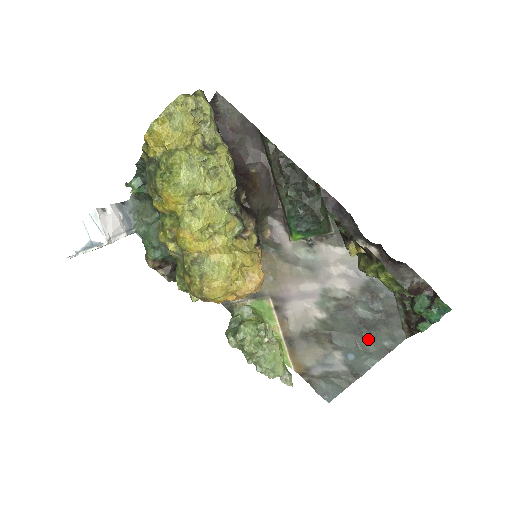
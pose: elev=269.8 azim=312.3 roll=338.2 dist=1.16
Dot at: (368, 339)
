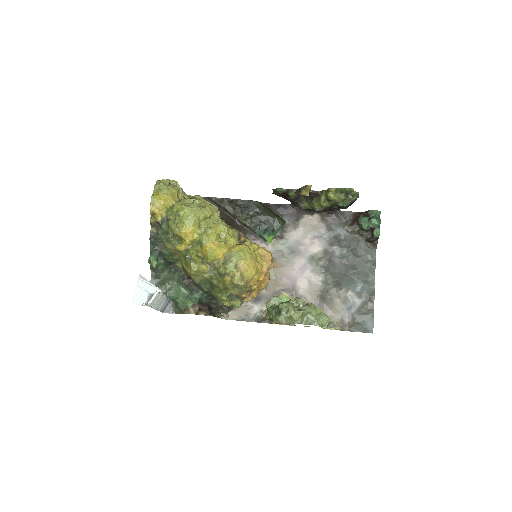
Dot at: (357, 270)
